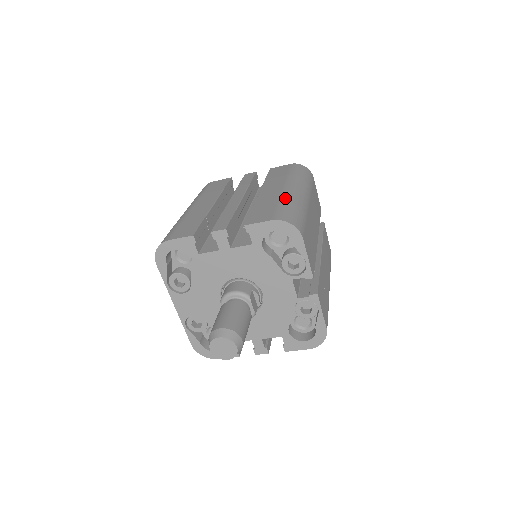
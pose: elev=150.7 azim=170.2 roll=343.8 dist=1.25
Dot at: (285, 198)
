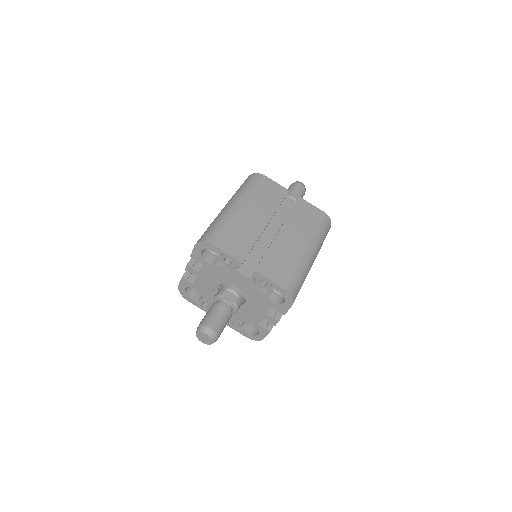
Dot at: (214, 220)
